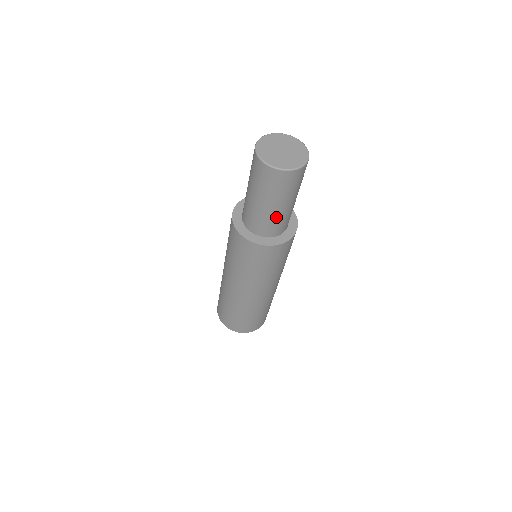
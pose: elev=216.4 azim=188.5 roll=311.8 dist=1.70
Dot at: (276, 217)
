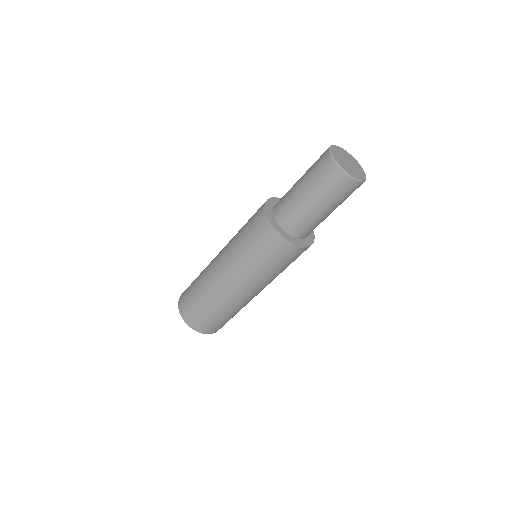
Dot at: (312, 219)
